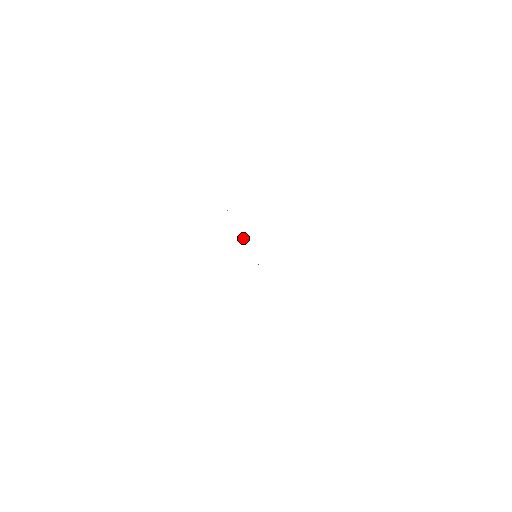
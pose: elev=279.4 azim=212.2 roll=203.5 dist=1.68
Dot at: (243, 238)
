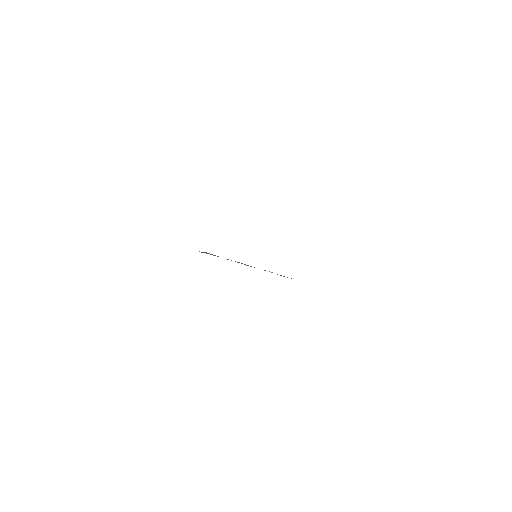
Dot at: occluded
